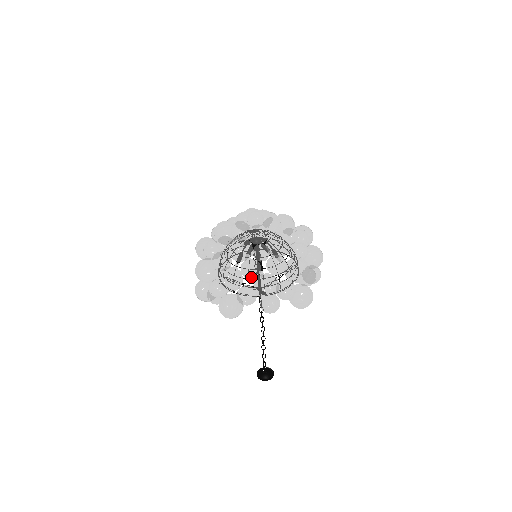
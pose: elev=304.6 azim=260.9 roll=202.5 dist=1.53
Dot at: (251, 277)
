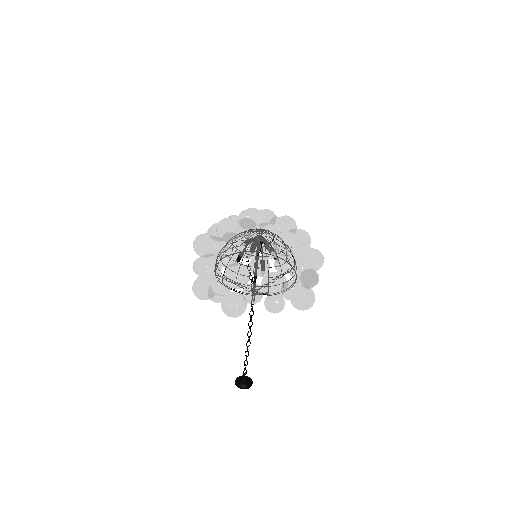
Dot at: (260, 274)
